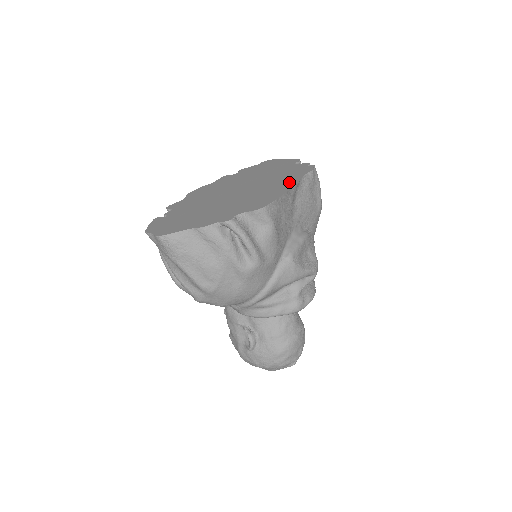
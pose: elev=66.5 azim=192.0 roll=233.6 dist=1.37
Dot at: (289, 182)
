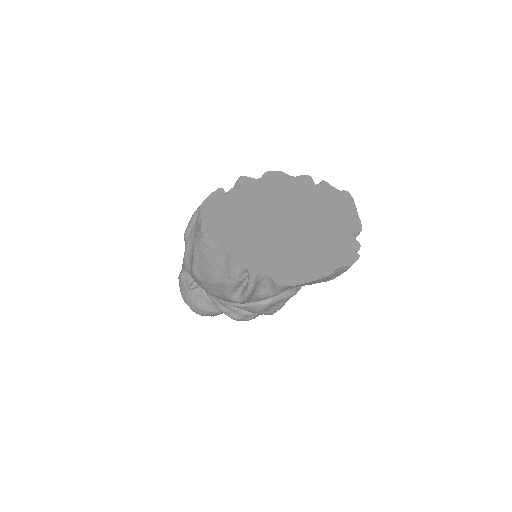
Dot at: (326, 265)
